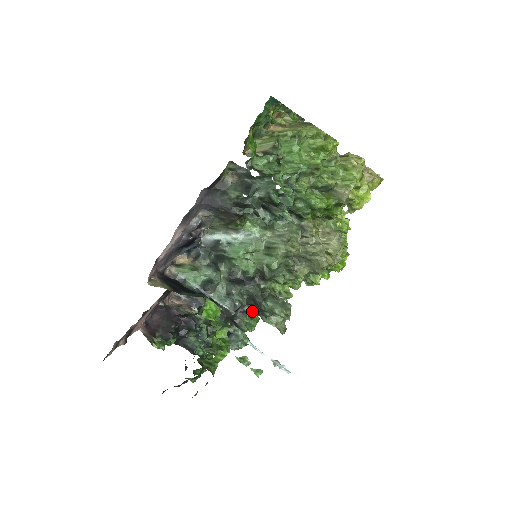
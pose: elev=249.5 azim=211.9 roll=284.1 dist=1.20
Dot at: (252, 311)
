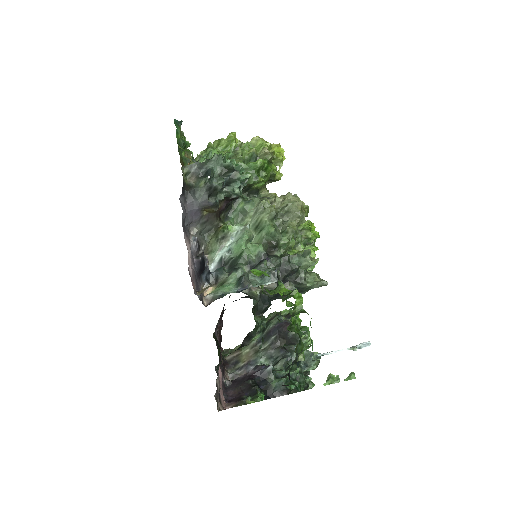
Dot at: (291, 286)
